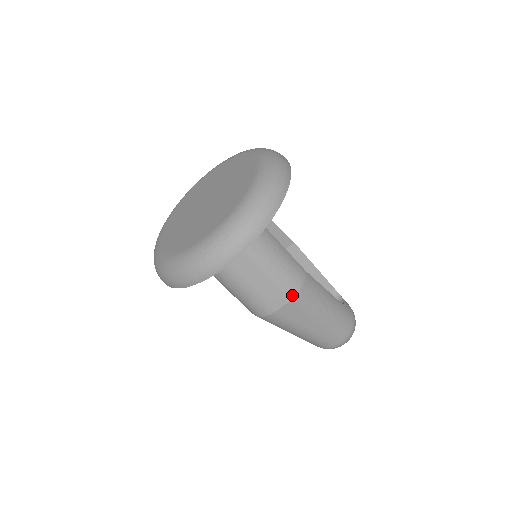
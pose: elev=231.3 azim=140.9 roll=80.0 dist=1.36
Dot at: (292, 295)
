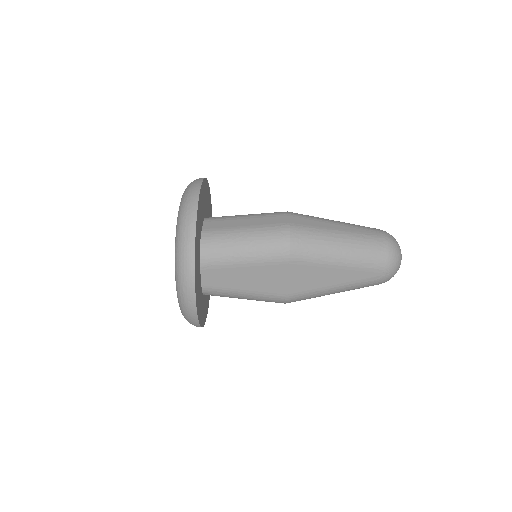
Dot at: (285, 213)
